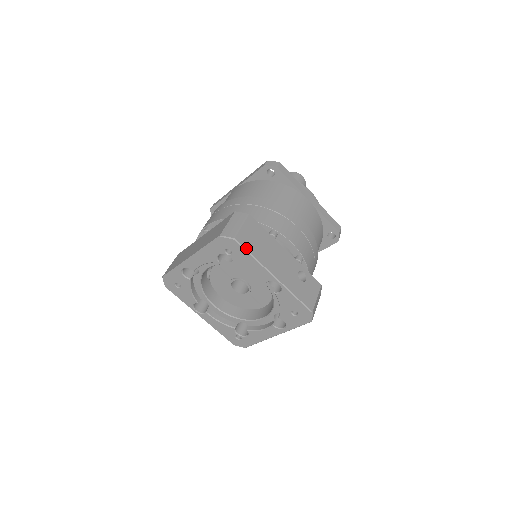
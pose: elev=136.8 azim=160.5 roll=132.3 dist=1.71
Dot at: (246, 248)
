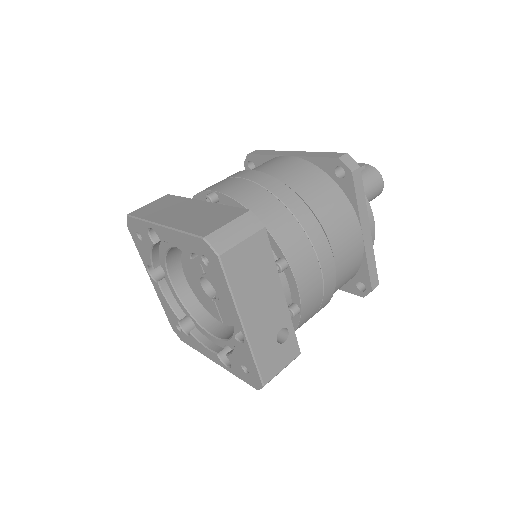
Dot at: (228, 275)
